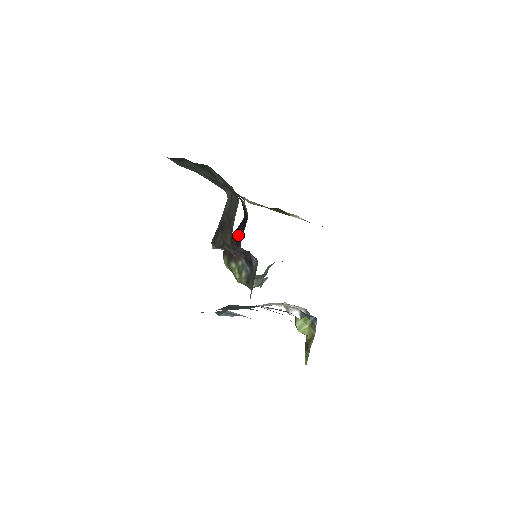
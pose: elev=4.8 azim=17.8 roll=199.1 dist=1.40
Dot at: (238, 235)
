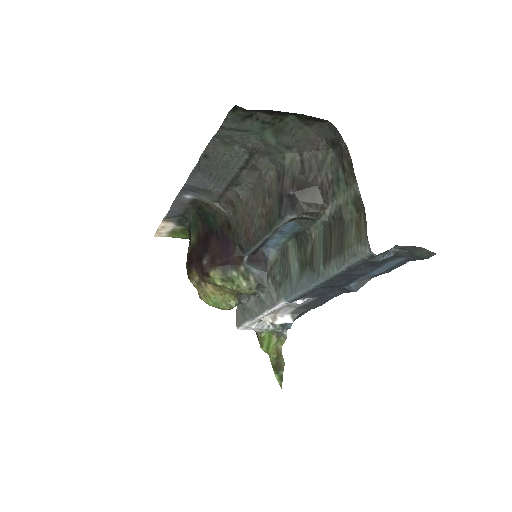
Dot at: (216, 244)
